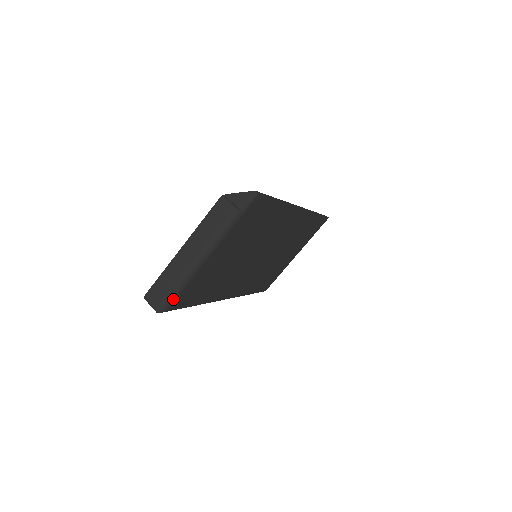
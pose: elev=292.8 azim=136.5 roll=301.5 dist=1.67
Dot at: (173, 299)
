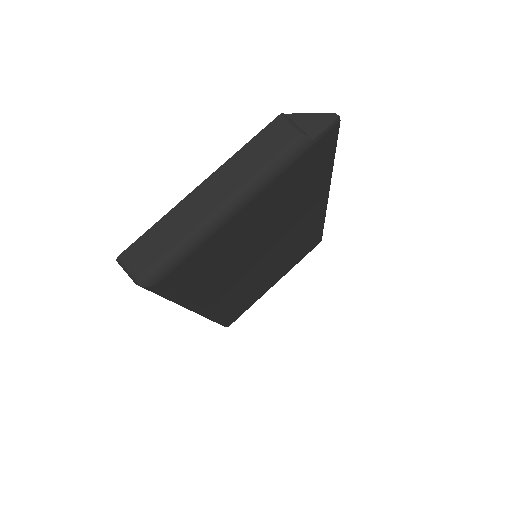
Dot at: (172, 265)
